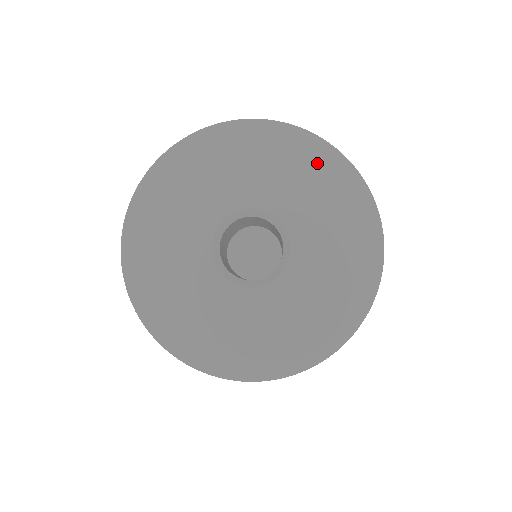
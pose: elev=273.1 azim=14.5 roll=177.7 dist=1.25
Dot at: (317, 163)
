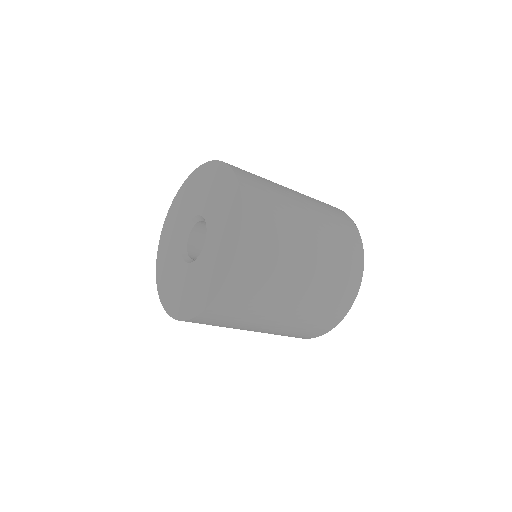
Dot at: (190, 186)
